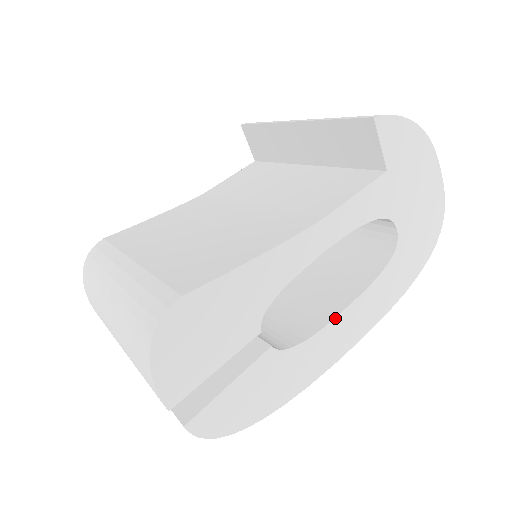
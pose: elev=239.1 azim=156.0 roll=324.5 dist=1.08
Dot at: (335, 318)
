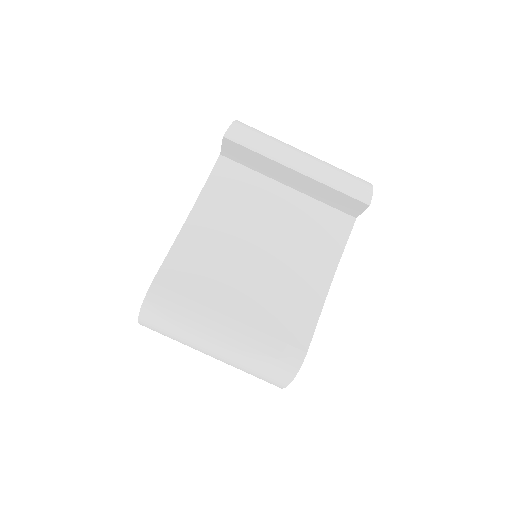
Dot at: occluded
